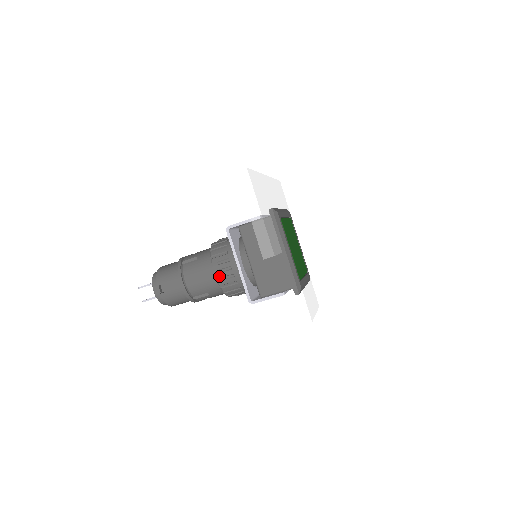
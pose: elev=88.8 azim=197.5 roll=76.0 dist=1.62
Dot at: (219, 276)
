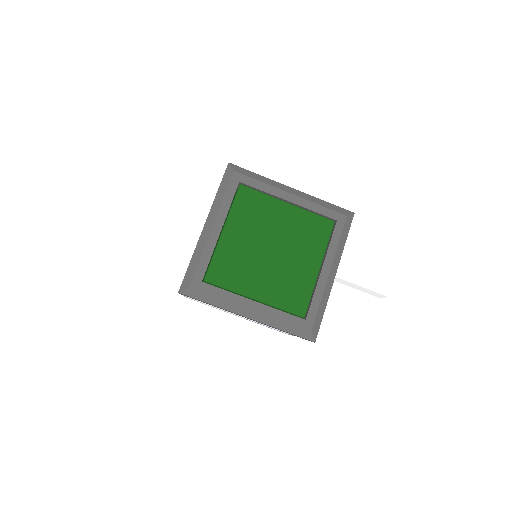
Dot at: occluded
